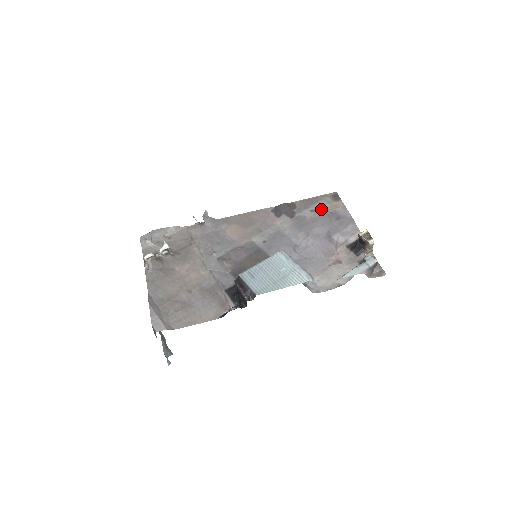
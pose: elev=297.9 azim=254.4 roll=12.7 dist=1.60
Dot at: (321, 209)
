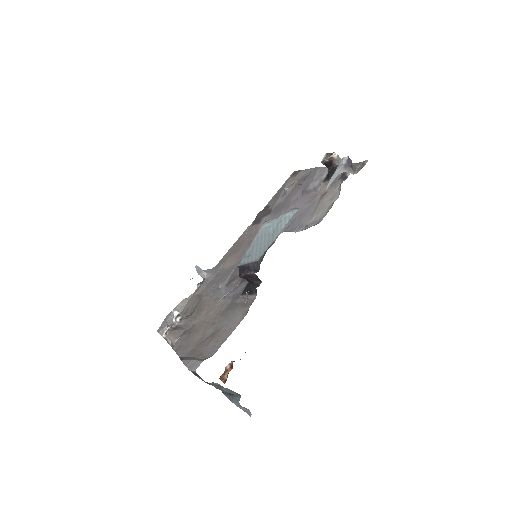
Dot at: (288, 188)
